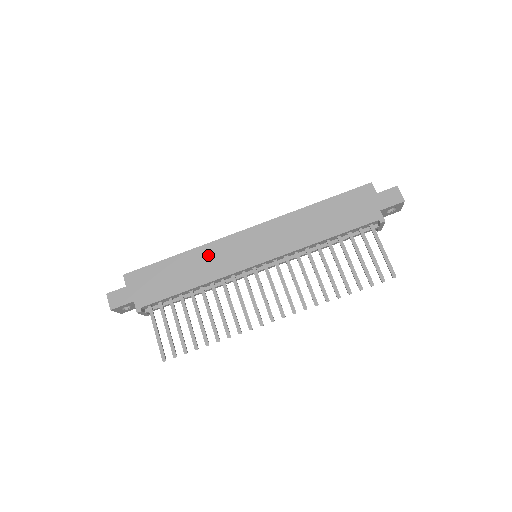
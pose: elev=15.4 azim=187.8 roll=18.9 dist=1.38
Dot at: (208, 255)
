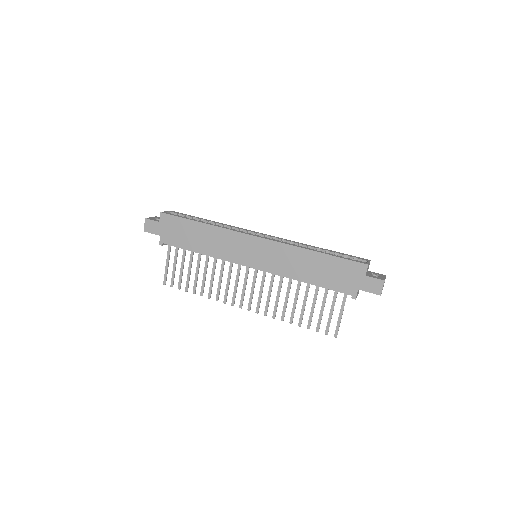
Dot at: (221, 237)
